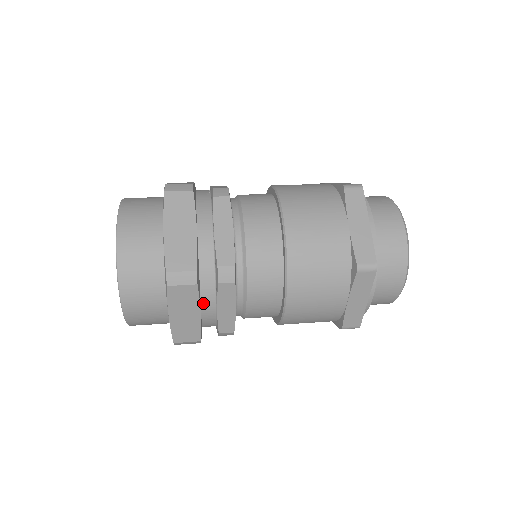
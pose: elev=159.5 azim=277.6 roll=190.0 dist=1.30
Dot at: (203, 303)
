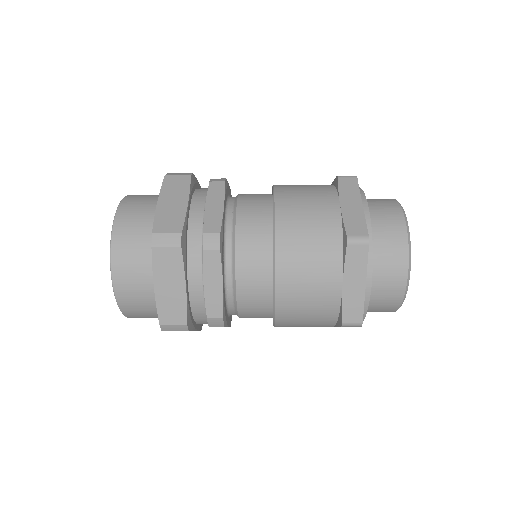
Dot at: (190, 277)
